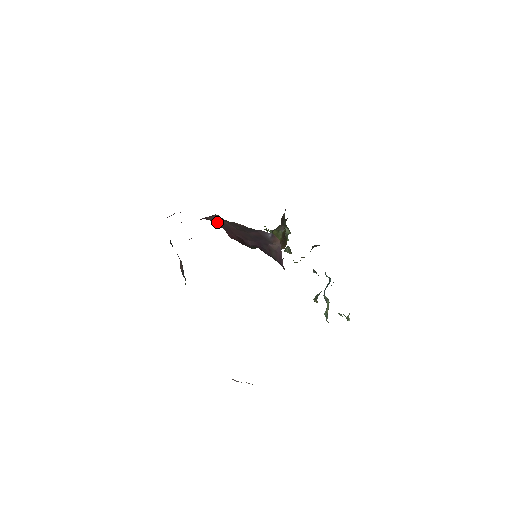
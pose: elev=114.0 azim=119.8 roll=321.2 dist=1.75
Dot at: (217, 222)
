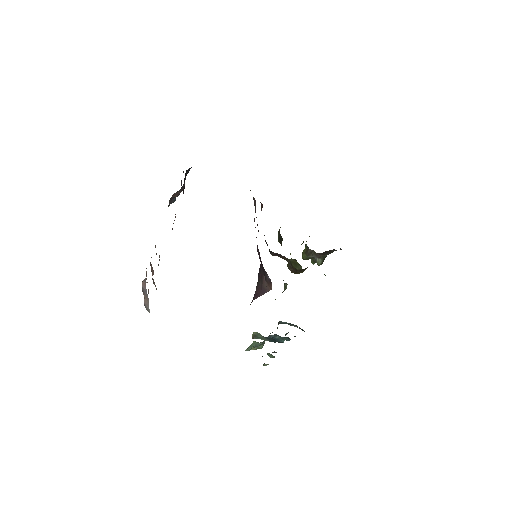
Dot at: occluded
